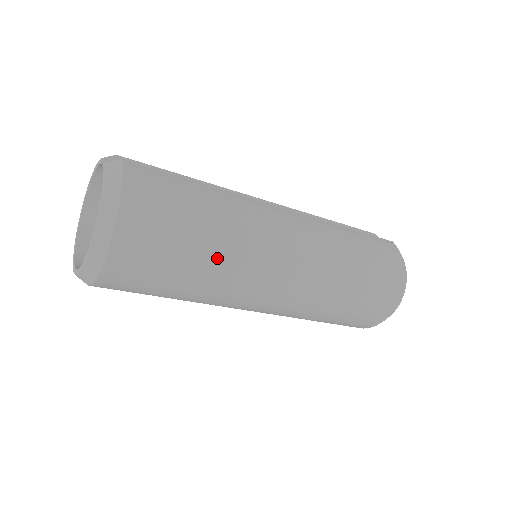
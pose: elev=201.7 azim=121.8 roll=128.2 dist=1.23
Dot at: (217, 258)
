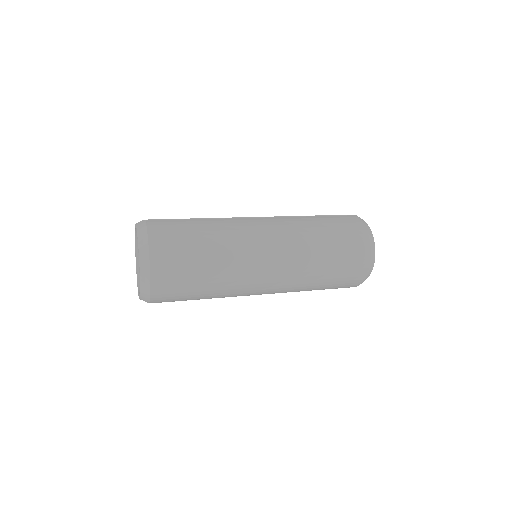
Dot at: (219, 260)
